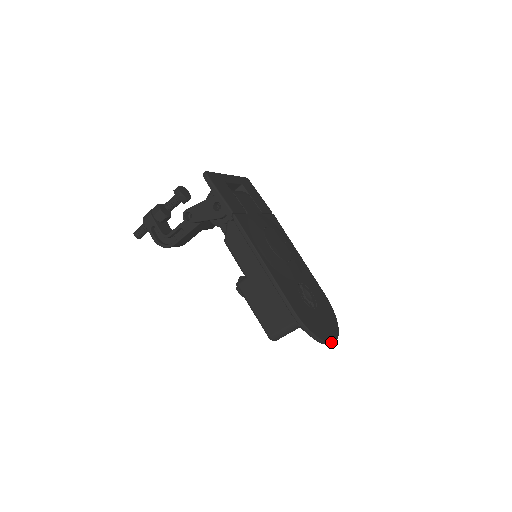
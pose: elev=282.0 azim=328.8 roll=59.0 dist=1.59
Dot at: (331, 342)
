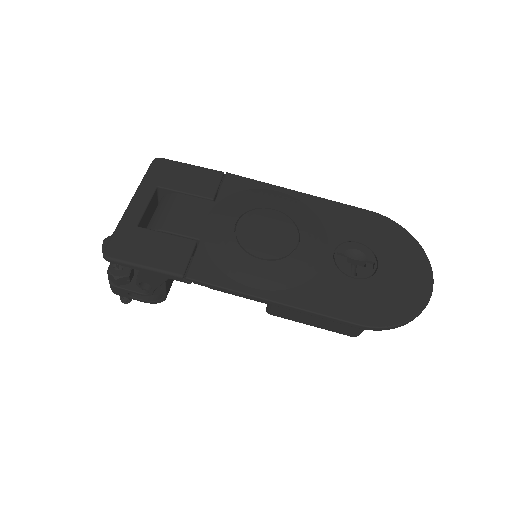
Dot at: (430, 295)
